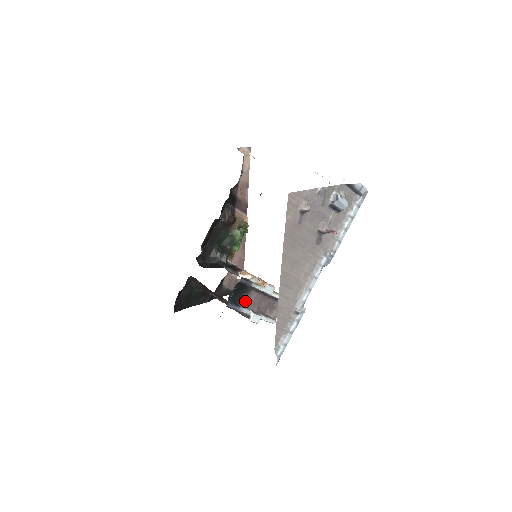
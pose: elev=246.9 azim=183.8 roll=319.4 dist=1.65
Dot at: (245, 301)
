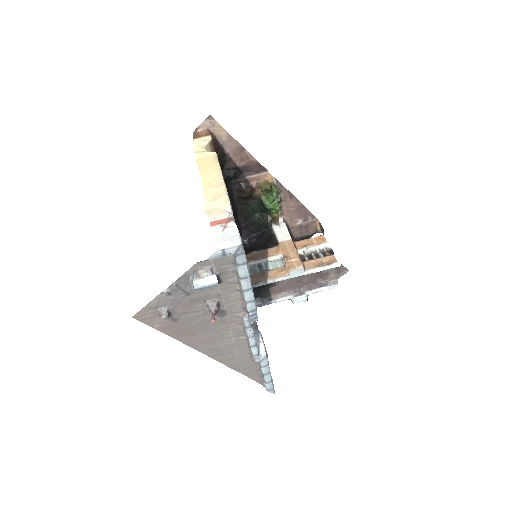
Dot at: (277, 290)
